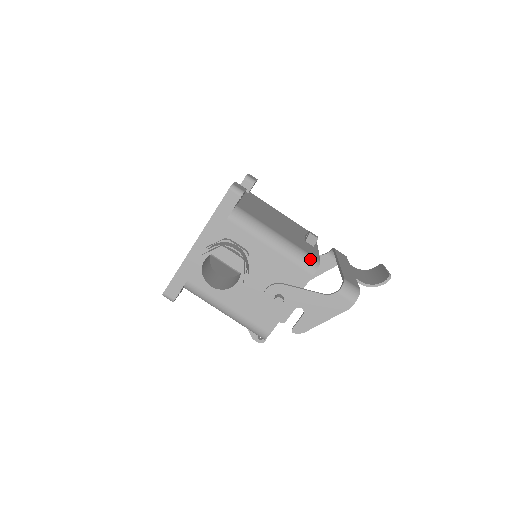
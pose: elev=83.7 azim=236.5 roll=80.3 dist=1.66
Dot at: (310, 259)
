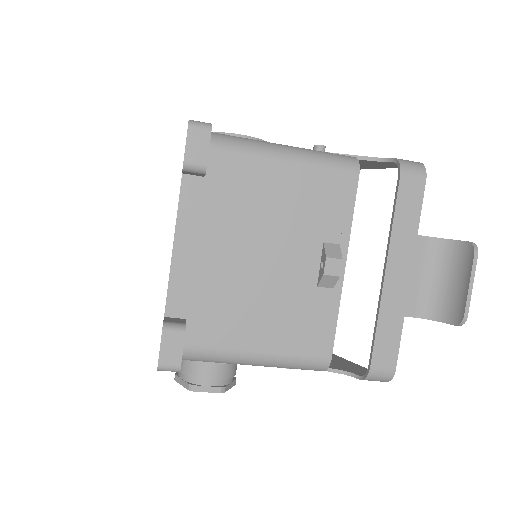
Dot at: (314, 366)
